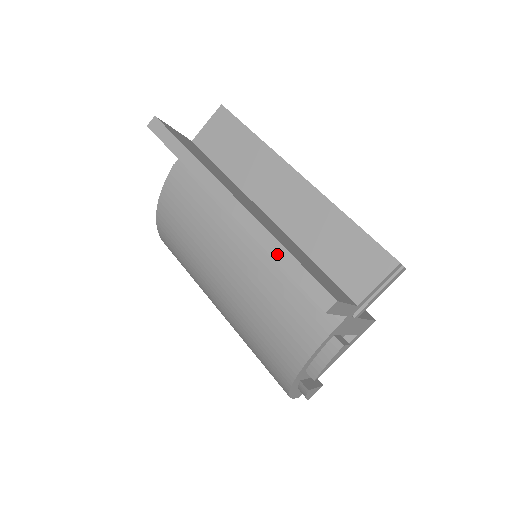
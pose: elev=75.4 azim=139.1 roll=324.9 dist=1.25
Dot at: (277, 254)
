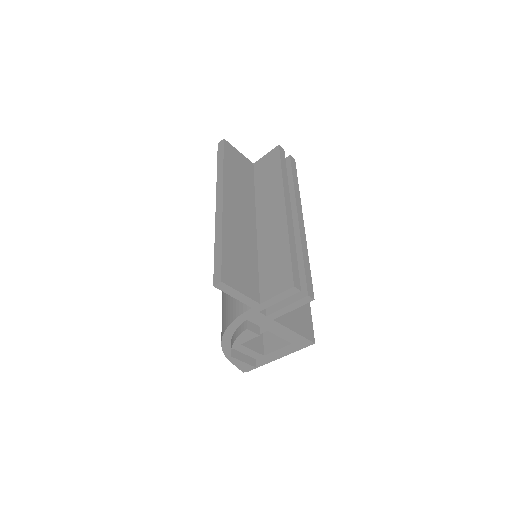
Dot at: (217, 243)
